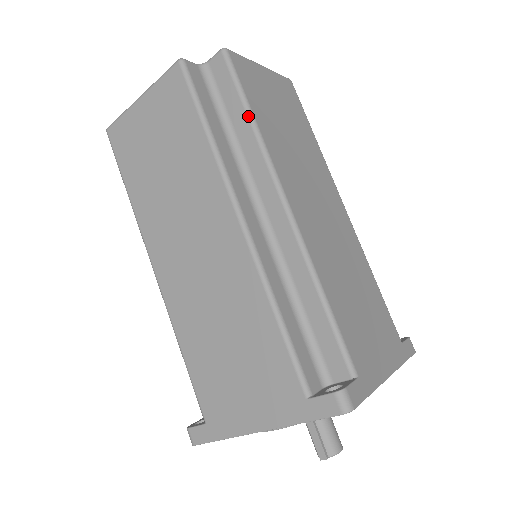
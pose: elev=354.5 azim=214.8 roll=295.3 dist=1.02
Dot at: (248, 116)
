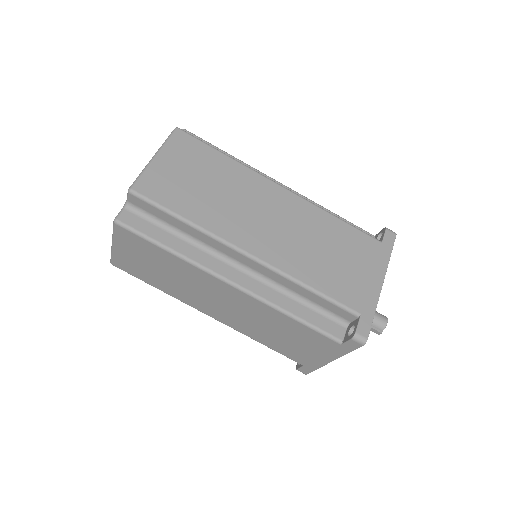
Dot at: (182, 222)
